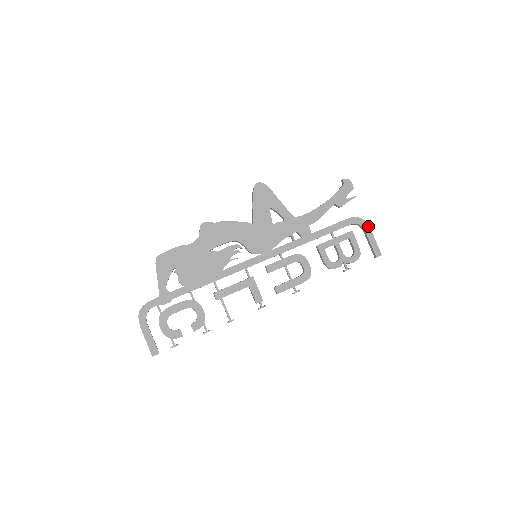
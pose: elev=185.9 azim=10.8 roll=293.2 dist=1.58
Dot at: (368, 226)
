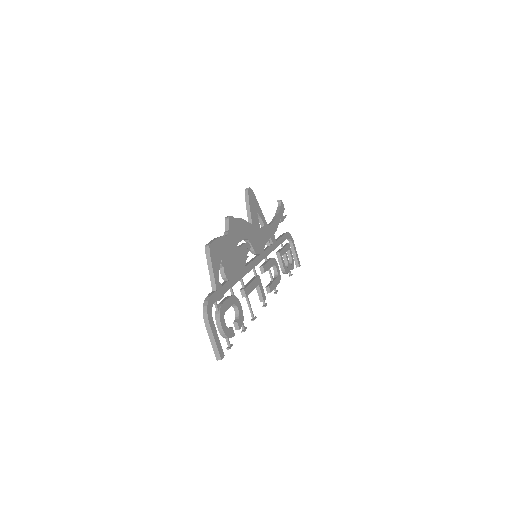
Dot at: (293, 241)
